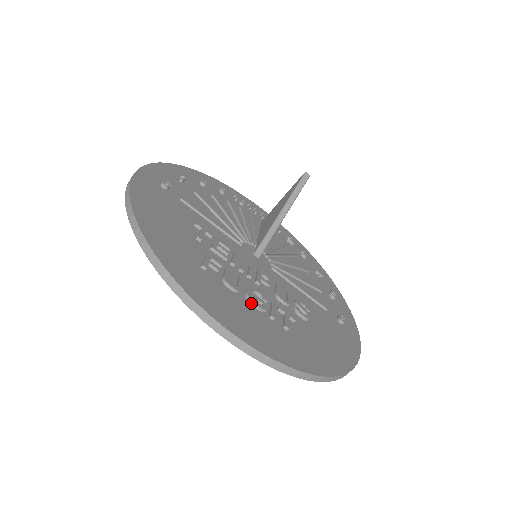
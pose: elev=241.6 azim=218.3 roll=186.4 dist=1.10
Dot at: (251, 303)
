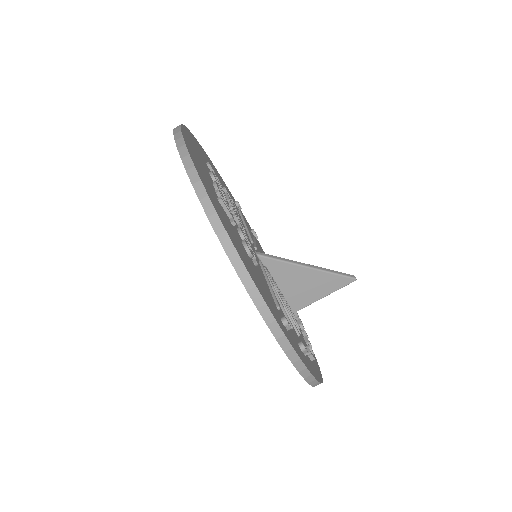
Dot at: (213, 182)
